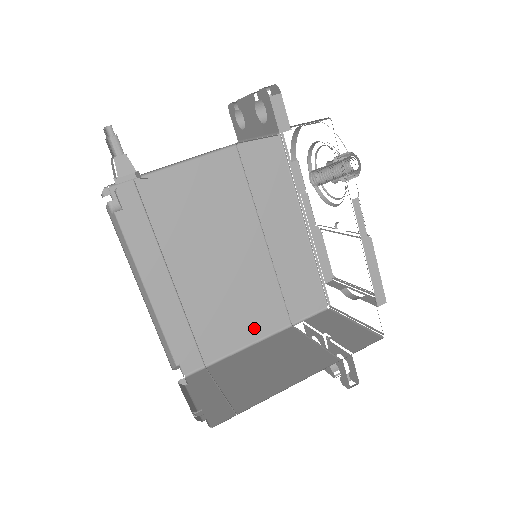
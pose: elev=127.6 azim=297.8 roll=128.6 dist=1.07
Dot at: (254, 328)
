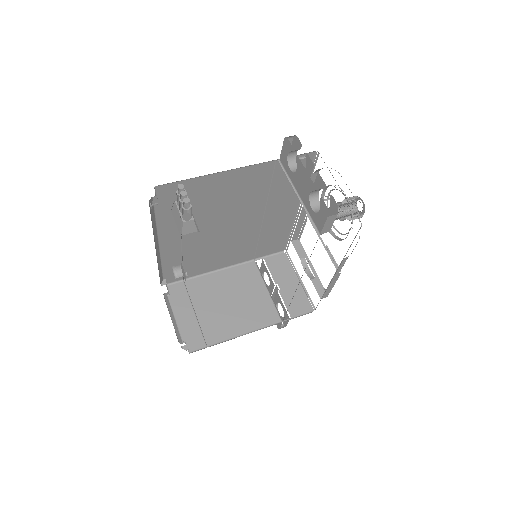
Dot at: (227, 261)
